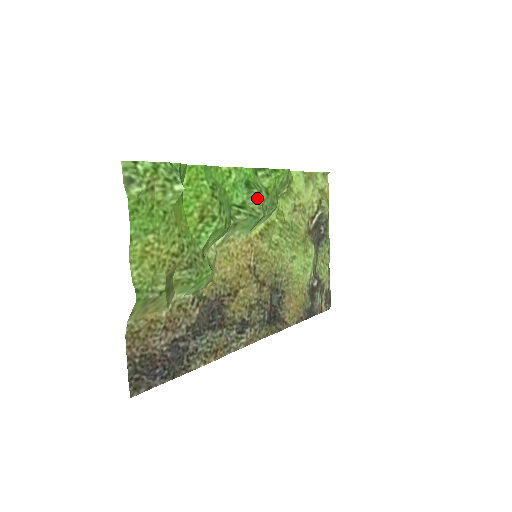
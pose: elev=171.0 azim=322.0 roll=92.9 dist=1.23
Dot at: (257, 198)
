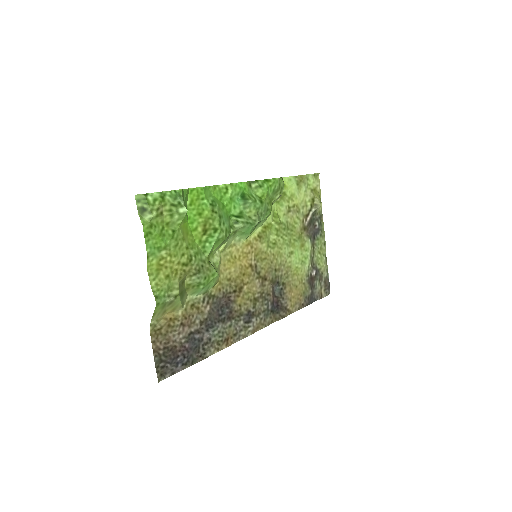
Dot at: (252, 207)
